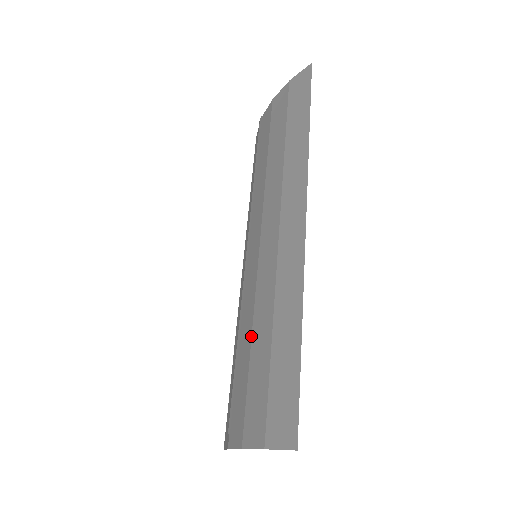
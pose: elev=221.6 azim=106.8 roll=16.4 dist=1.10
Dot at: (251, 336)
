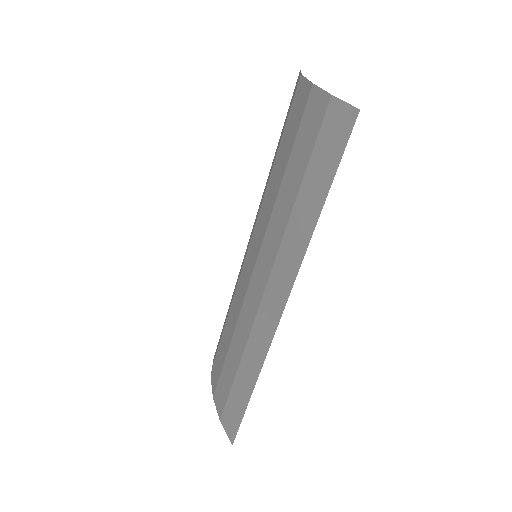
Dot at: (230, 342)
